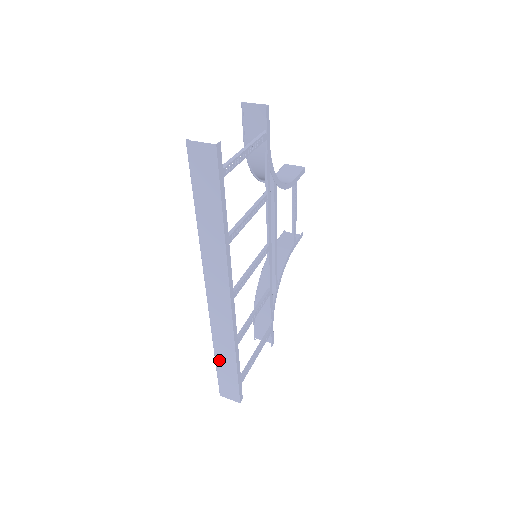
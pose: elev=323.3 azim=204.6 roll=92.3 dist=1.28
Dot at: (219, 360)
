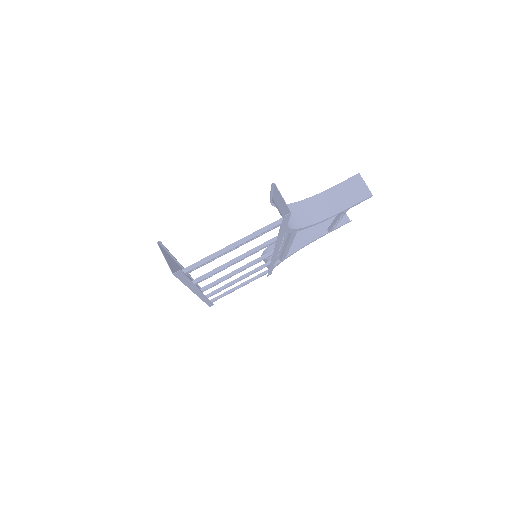
Dot at: occluded
